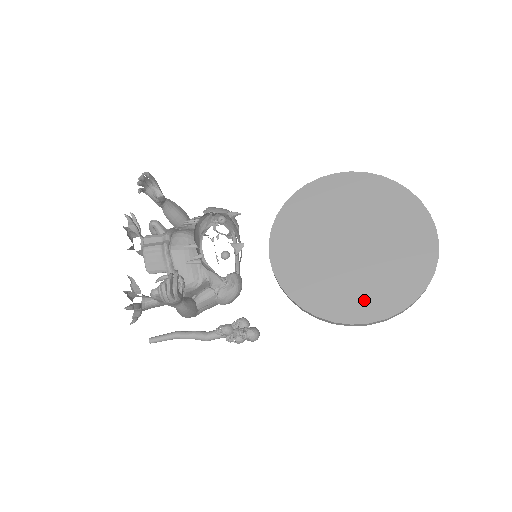
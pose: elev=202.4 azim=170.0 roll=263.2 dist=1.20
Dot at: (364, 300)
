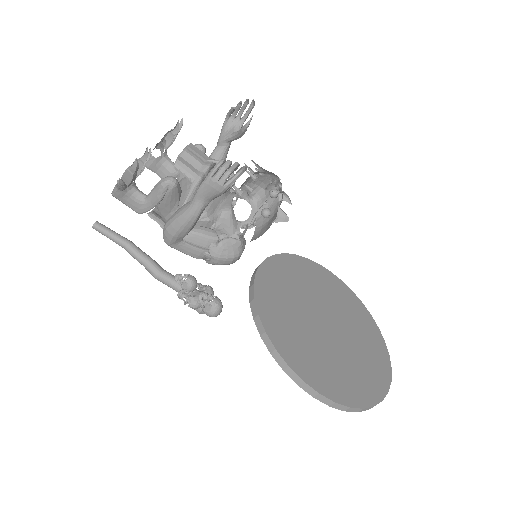
Dot at: (322, 372)
